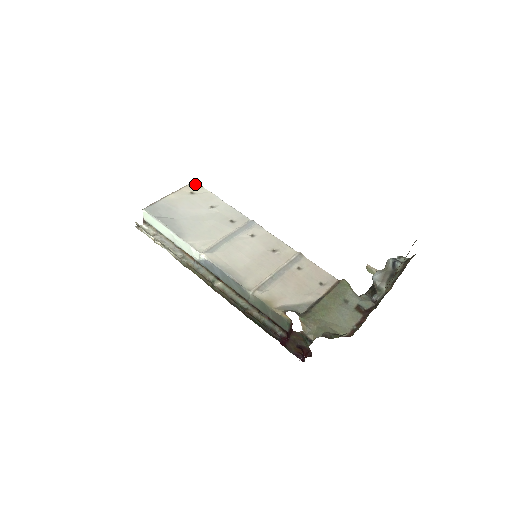
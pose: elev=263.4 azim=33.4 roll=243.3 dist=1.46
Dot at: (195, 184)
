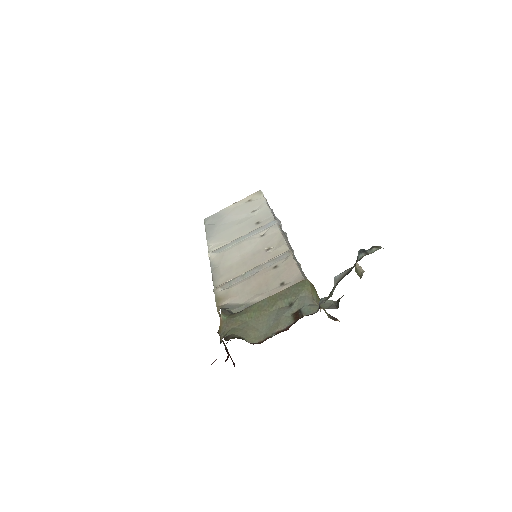
Dot at: (258, 192)
